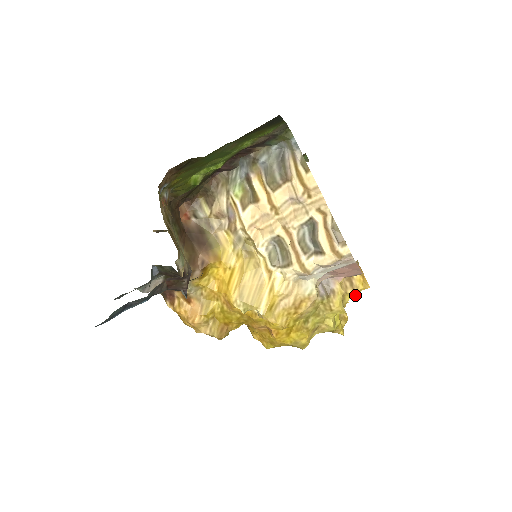
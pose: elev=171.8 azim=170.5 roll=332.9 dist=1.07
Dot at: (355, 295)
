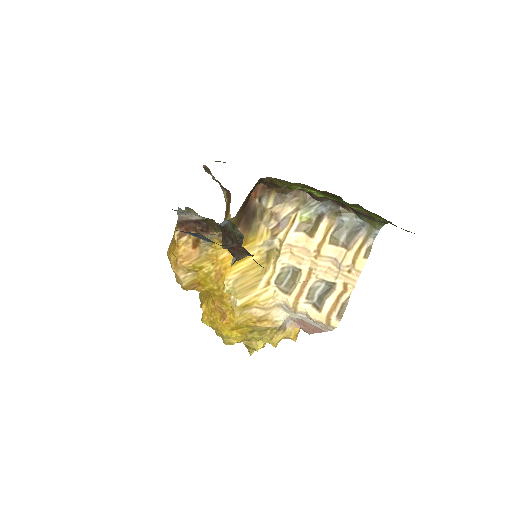
Dot at: (283, 338)
